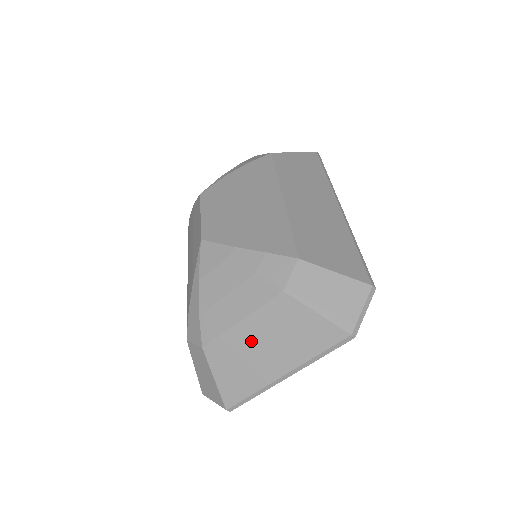
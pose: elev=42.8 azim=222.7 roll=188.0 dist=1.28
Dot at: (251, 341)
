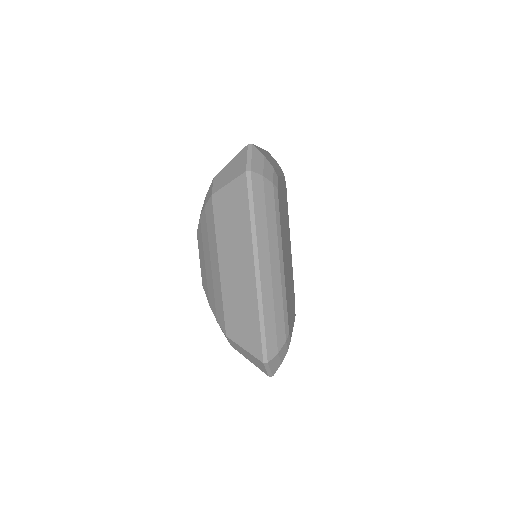
Dot at: occluded
